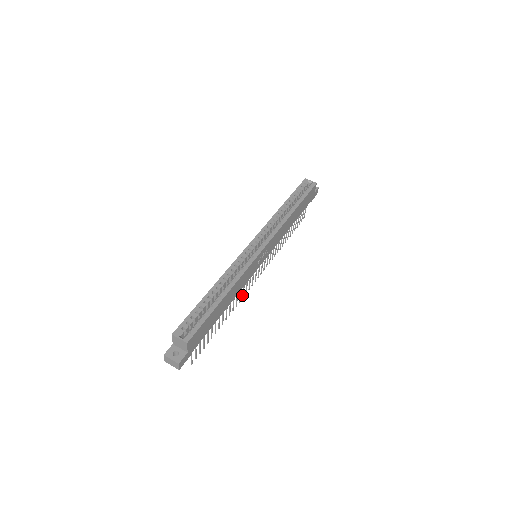
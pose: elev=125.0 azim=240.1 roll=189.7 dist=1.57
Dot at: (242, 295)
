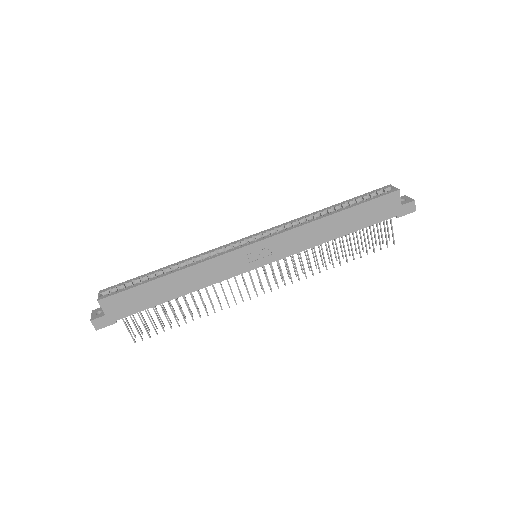
Dot at: (234, 300)
